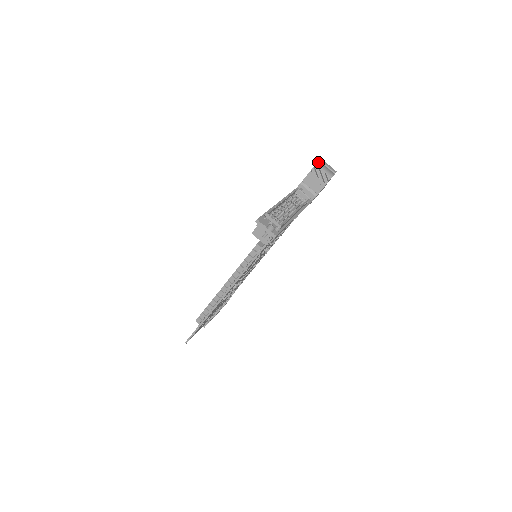
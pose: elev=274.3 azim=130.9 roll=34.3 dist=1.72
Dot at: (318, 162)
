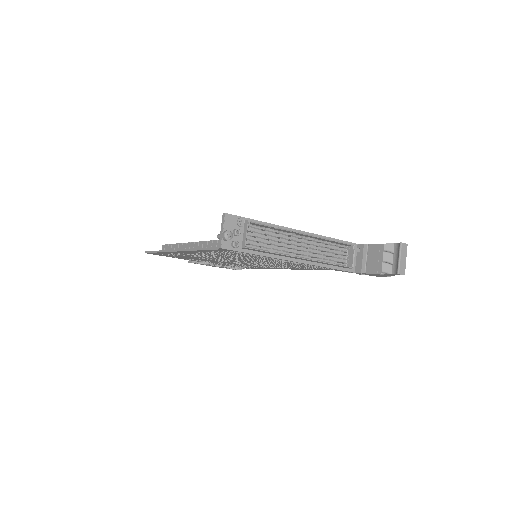
Dot at: (399, 244)
